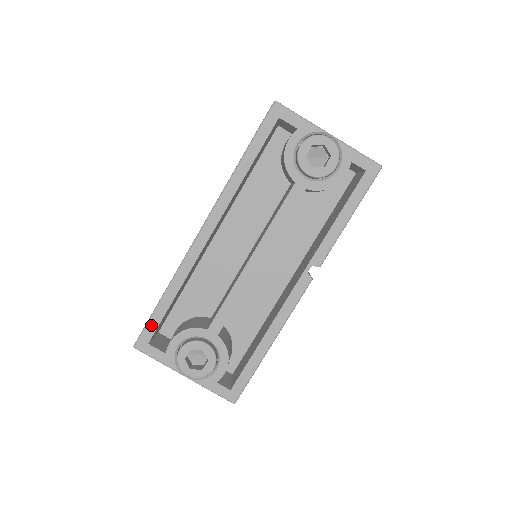
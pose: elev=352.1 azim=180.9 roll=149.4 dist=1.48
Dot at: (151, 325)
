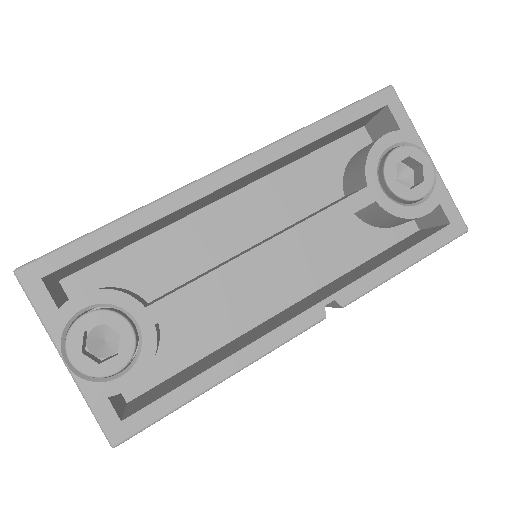
Dot at: (65, 253)
